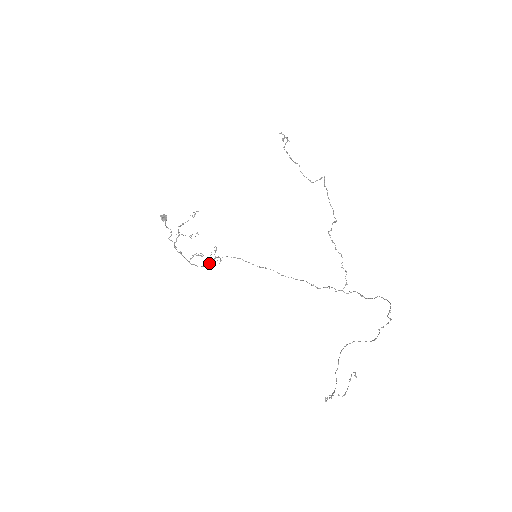
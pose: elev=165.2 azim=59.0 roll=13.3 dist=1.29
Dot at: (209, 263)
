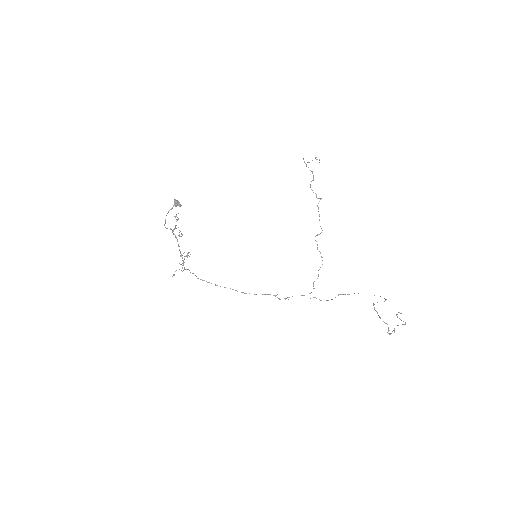
Dot at: (181, 270)
